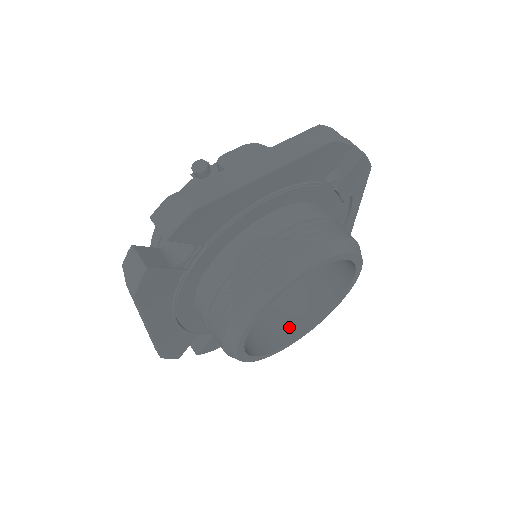
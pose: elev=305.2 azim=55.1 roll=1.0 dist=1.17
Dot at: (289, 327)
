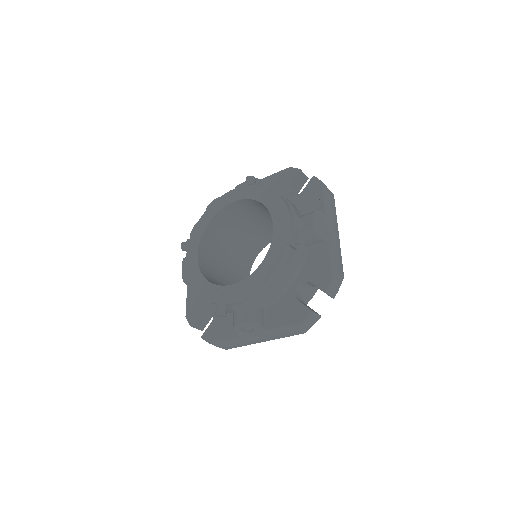
Dot at: occluded
